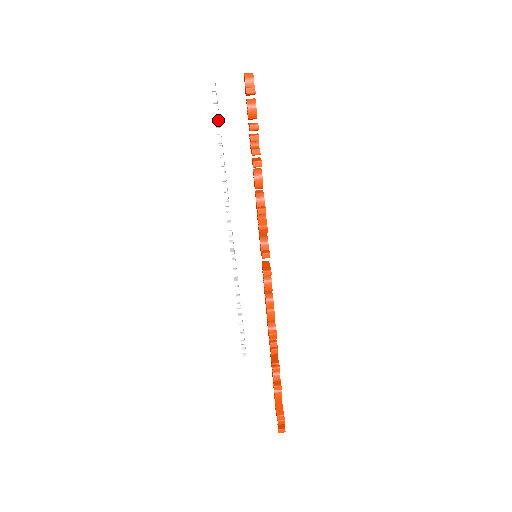
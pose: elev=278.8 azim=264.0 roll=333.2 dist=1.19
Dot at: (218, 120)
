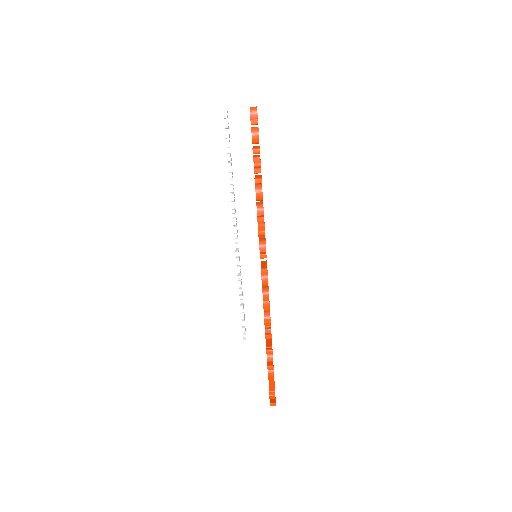
Dot at: (228, 142)
